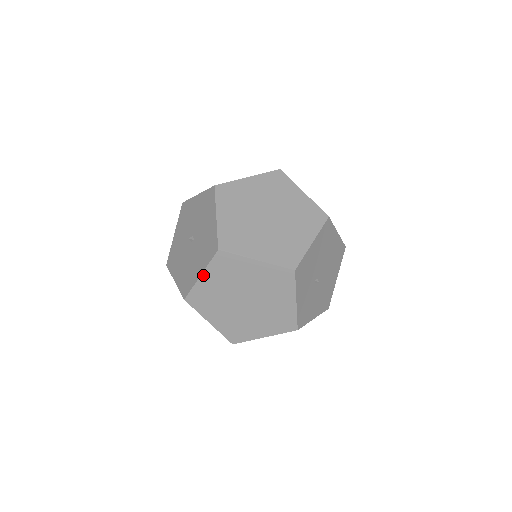
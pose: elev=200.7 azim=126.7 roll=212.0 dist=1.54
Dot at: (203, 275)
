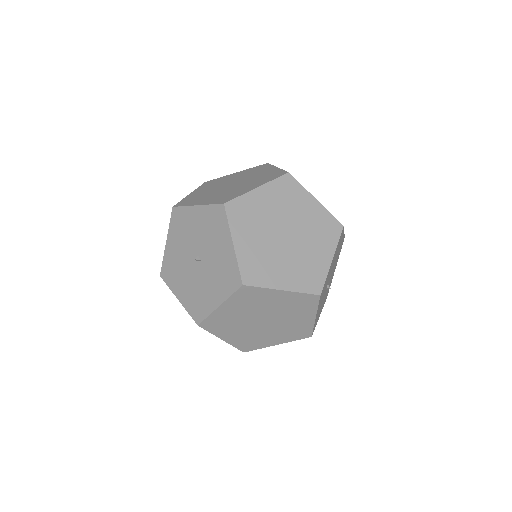
Dot at: (222, 305)
